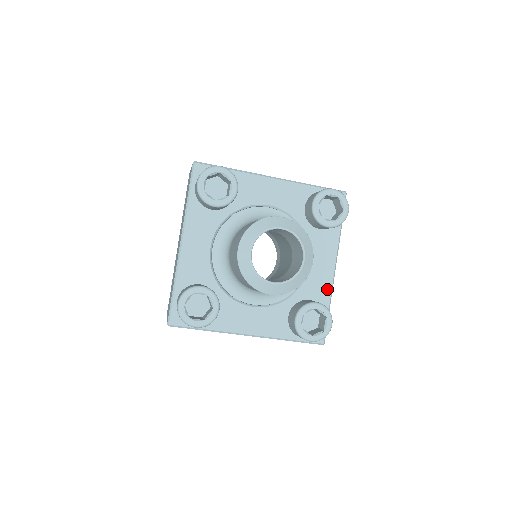
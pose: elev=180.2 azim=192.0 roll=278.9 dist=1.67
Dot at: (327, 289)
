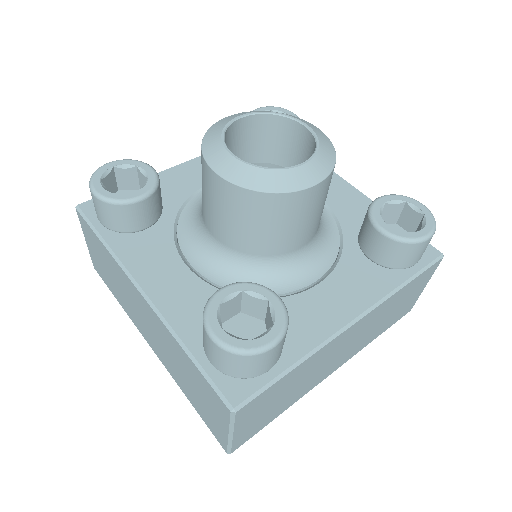
Dot at: (316, 334)
